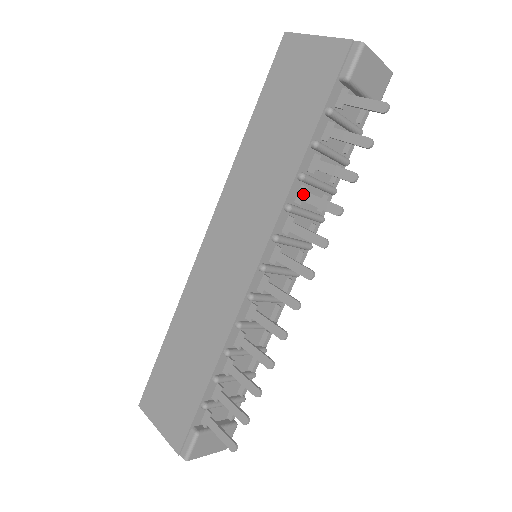
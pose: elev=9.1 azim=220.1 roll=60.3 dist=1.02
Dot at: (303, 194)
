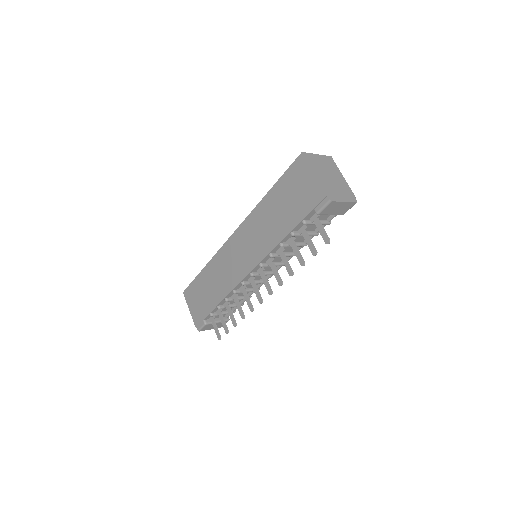
Dot at: (281, 252)
